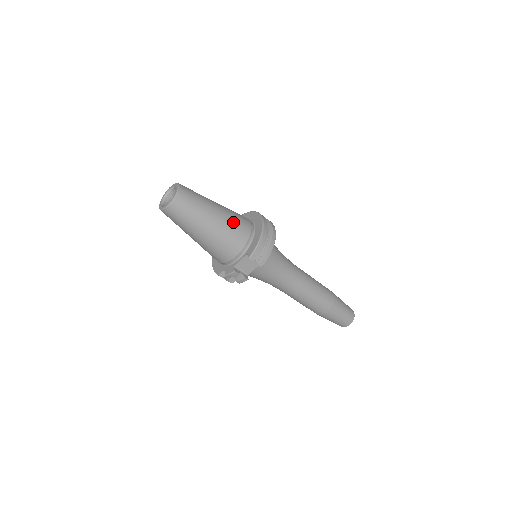
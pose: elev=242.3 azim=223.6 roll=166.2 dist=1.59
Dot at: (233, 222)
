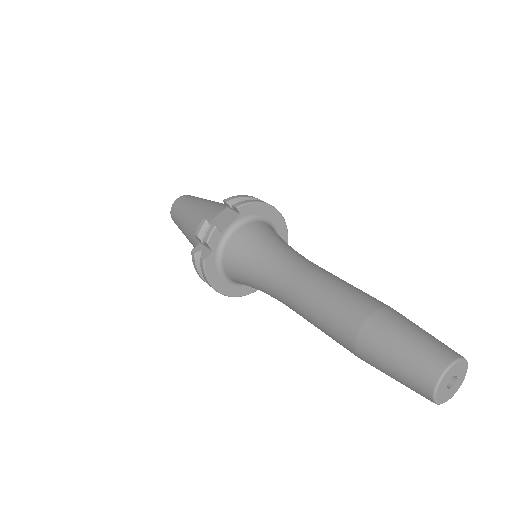
Dot at: occluded
